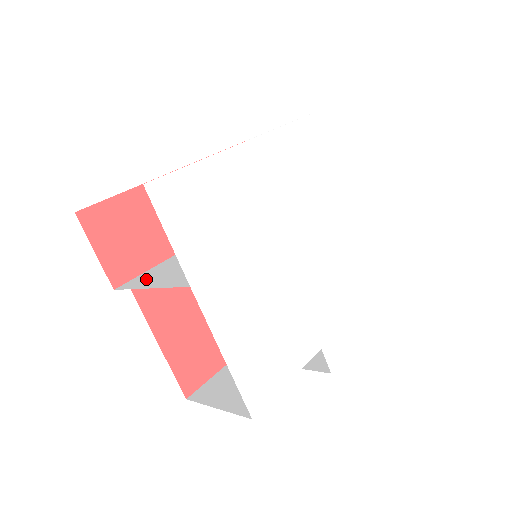
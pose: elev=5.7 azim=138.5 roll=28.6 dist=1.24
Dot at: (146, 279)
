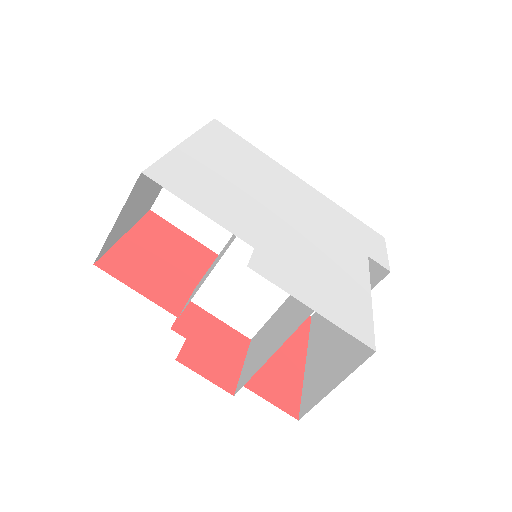
Dot at: (164, 220)
